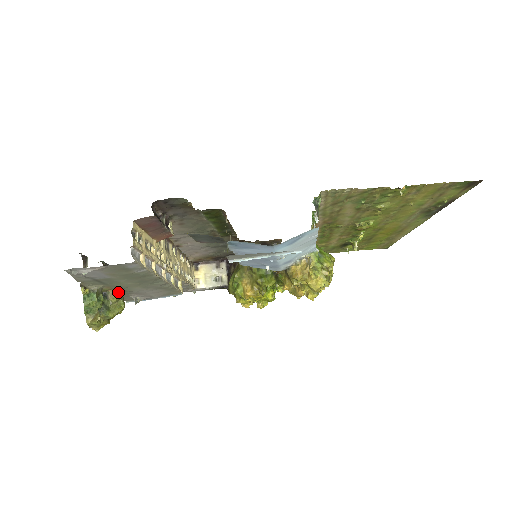
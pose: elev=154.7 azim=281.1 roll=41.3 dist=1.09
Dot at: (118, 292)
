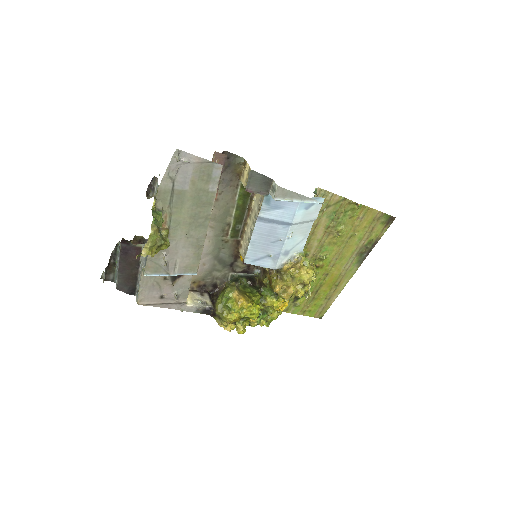
Dot at: (168, 229)
